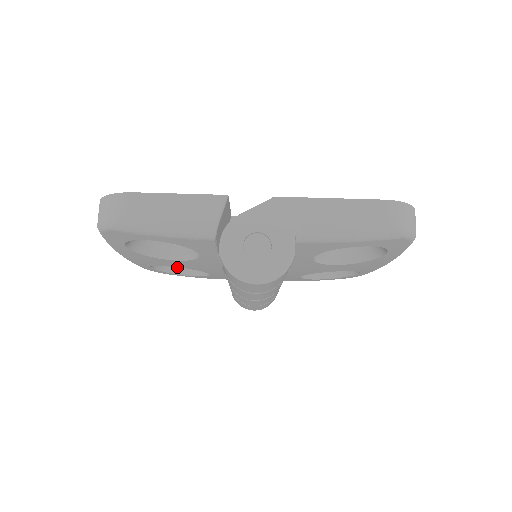
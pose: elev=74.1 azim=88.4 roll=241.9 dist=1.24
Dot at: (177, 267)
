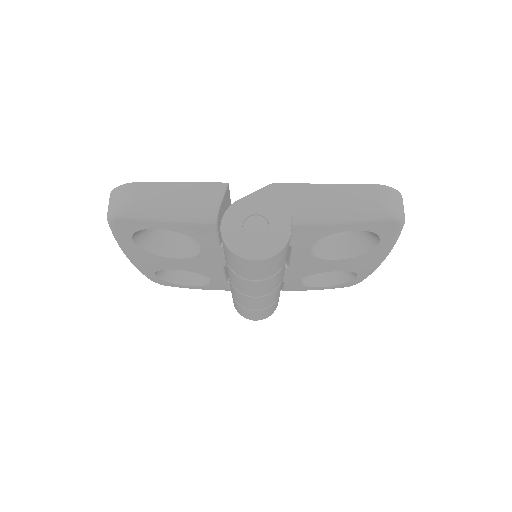
Dot at: (181, 277)
